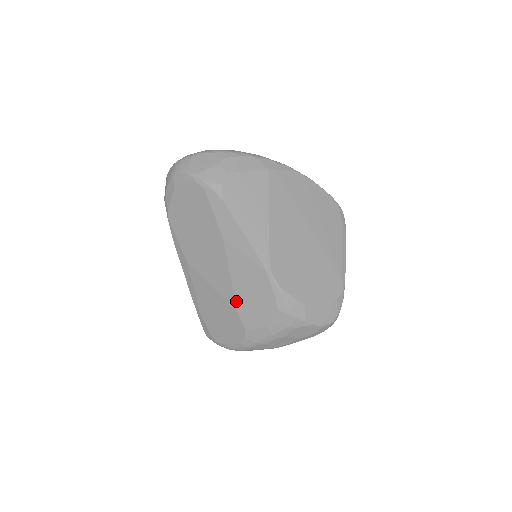
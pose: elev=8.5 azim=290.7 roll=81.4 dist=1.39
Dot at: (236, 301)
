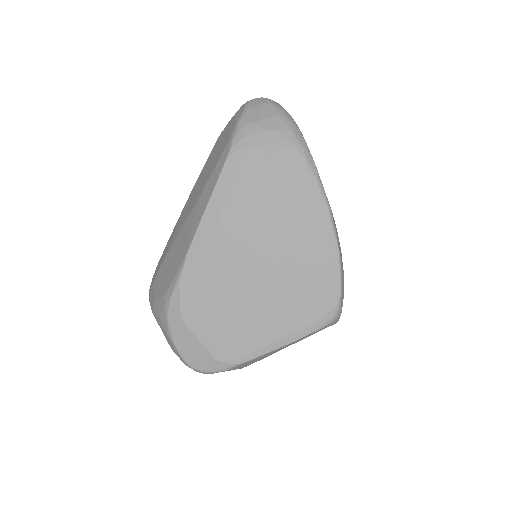
Dot at: (168, 253)
